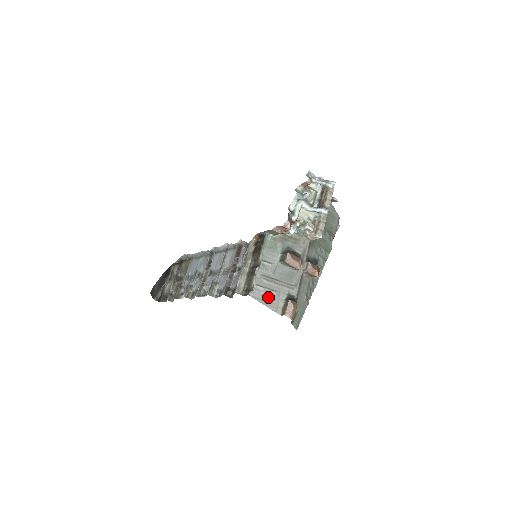
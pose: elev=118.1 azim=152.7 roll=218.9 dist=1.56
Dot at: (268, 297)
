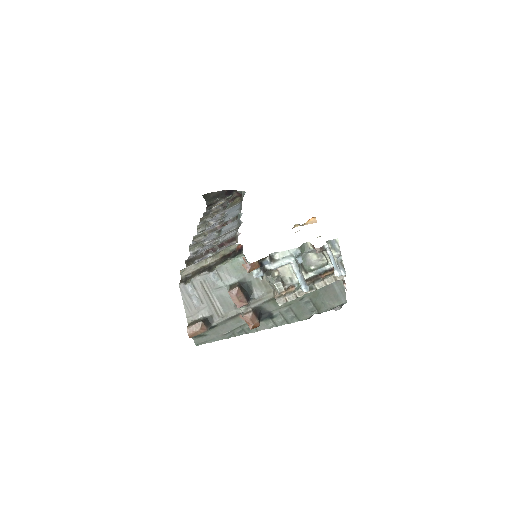
Dot at: (192, 301)
